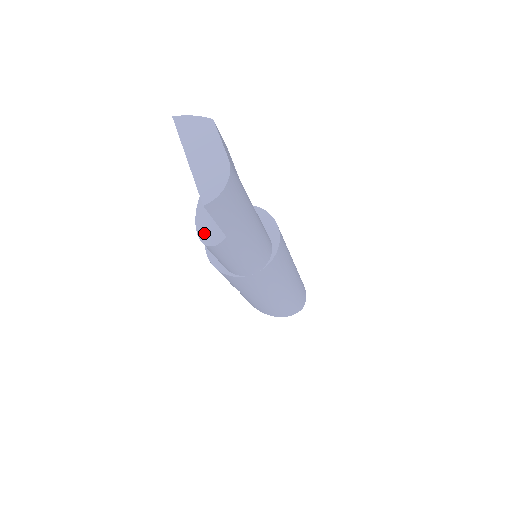
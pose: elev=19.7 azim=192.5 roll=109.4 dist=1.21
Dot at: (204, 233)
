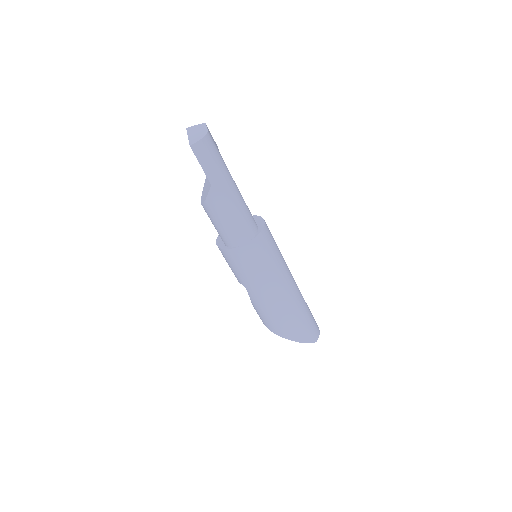
Dot at: (203, 198)
